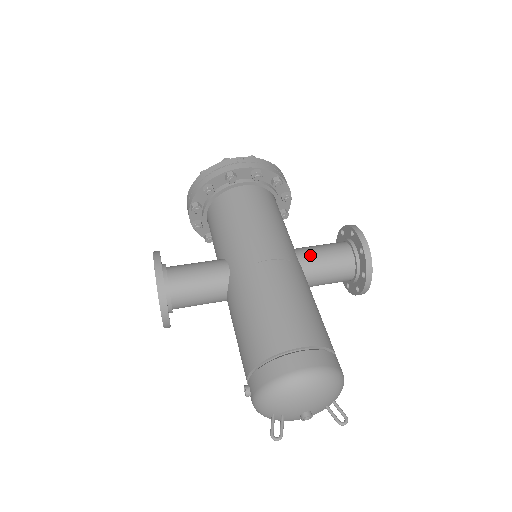
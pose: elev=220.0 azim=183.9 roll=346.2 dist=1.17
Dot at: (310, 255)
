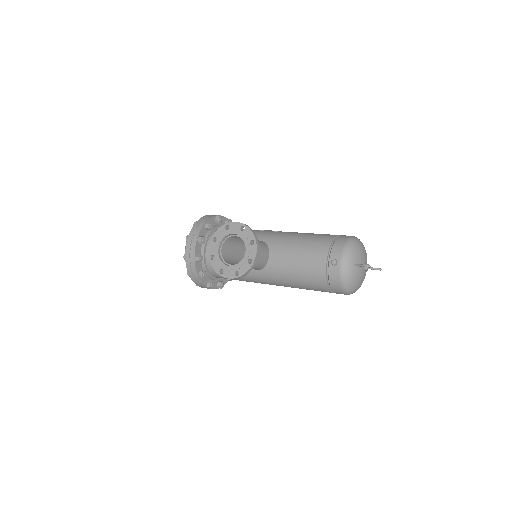
Dot at: occluded
